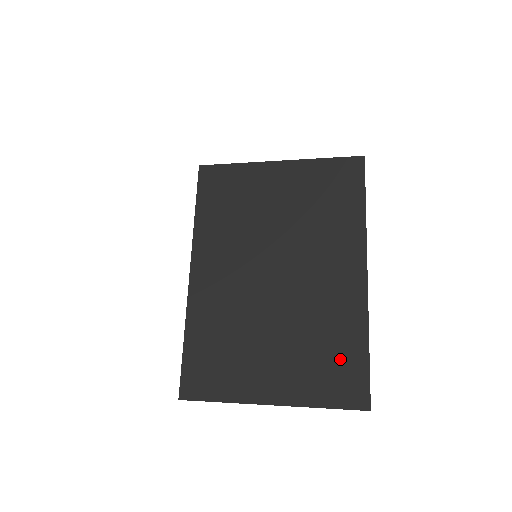
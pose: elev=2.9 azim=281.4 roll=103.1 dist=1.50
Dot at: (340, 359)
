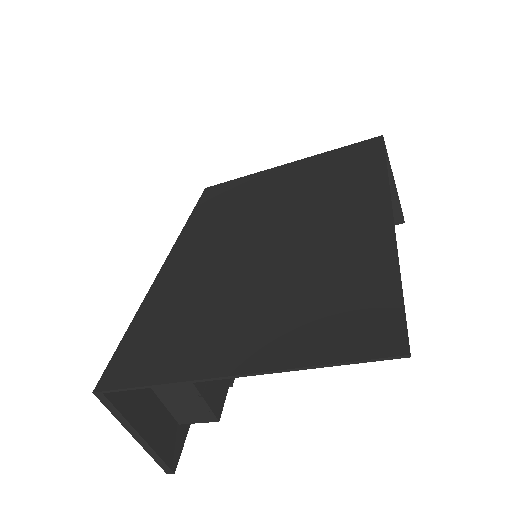
Dot at: (351, 298)
